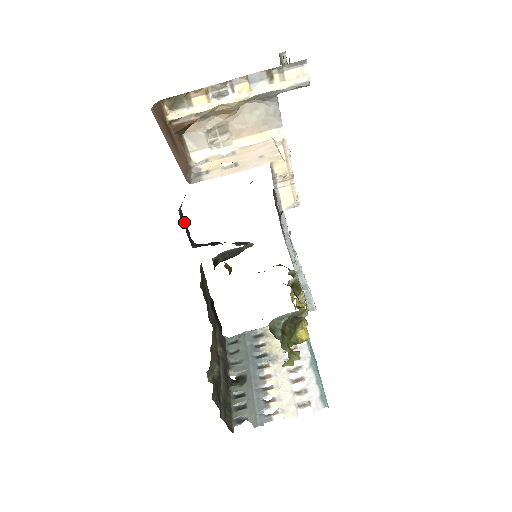
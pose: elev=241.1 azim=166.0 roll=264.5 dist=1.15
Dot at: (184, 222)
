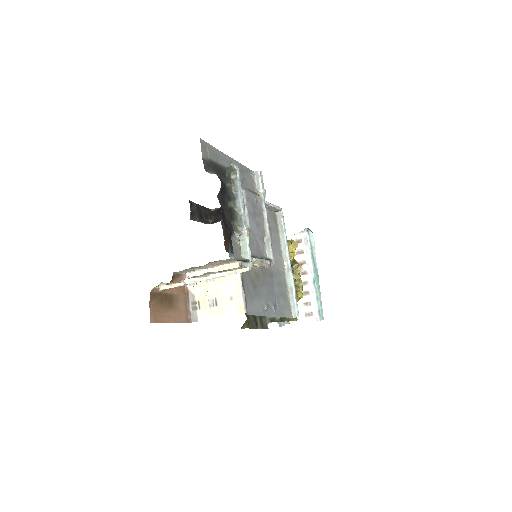
Dot at: (197, 217)
